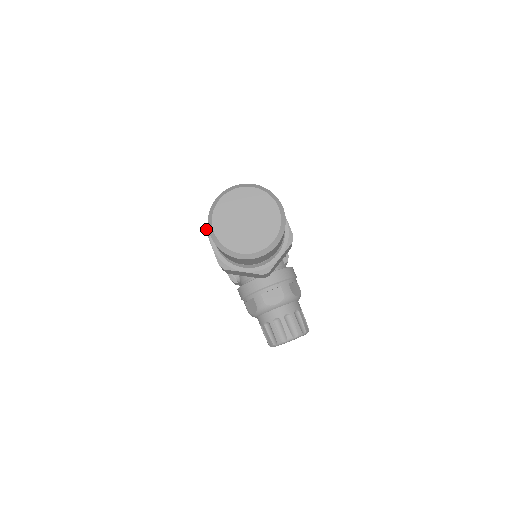
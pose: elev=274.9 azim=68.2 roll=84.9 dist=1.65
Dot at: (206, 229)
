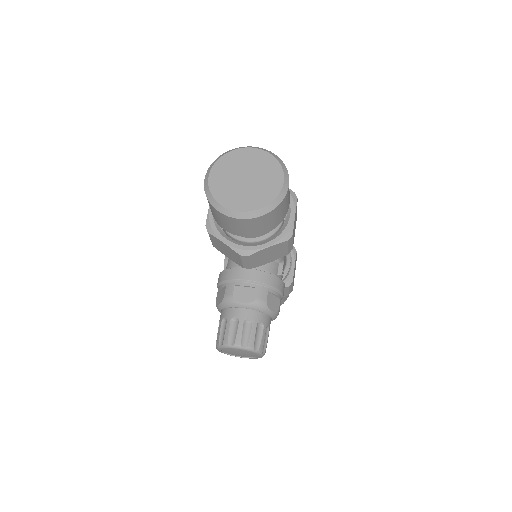
Dot at: occluded
